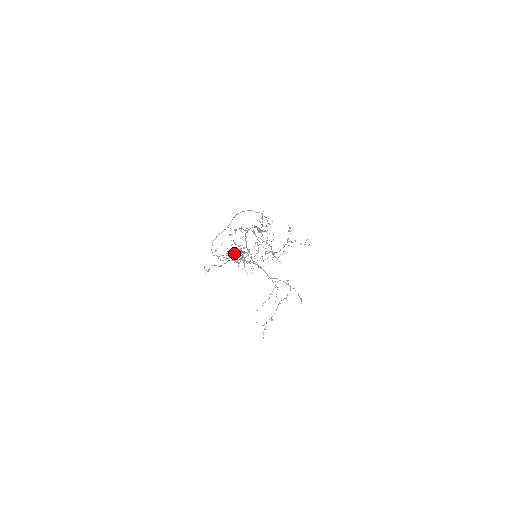
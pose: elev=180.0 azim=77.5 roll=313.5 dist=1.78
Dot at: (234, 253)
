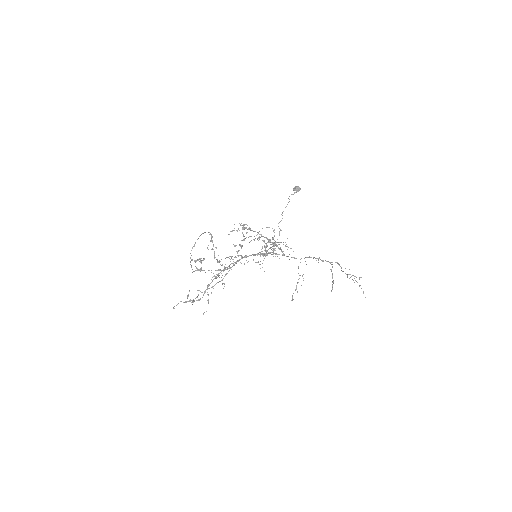
Dot at: (187, 296)
